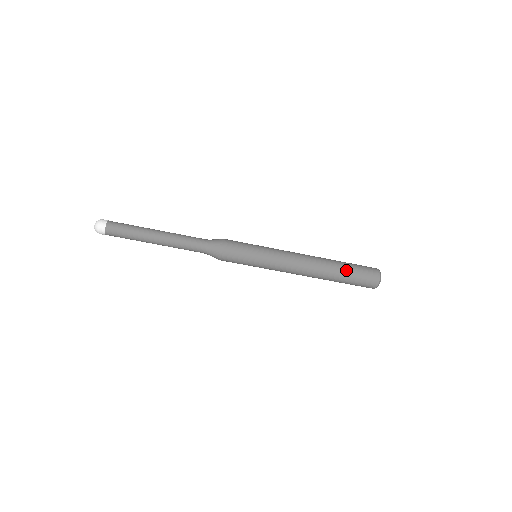
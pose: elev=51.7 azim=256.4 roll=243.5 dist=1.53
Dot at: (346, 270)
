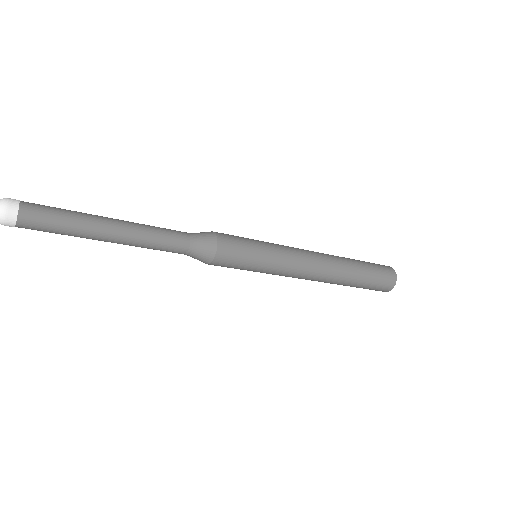
Dot at: (362, 280)
